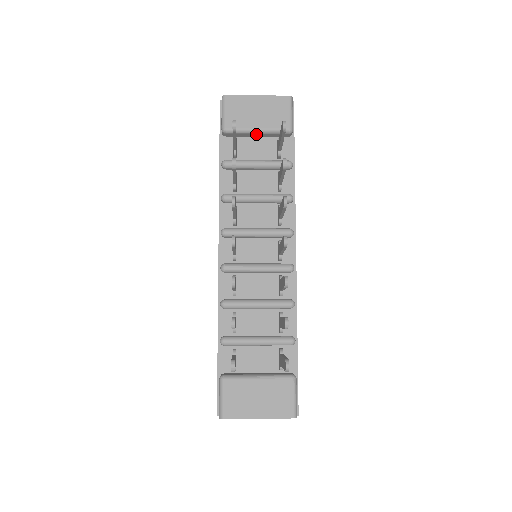
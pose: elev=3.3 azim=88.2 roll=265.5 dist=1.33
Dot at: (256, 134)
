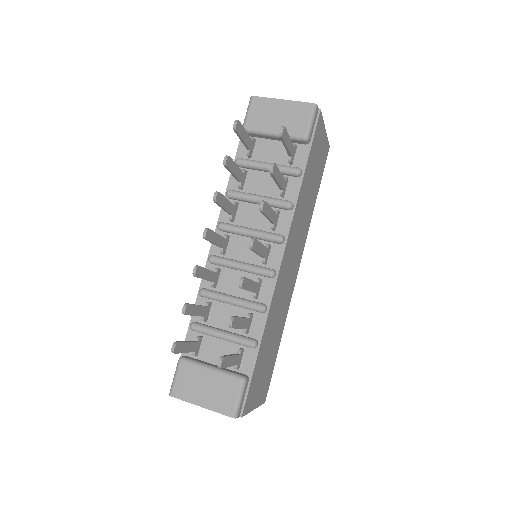
Dot at: (273, 137)
